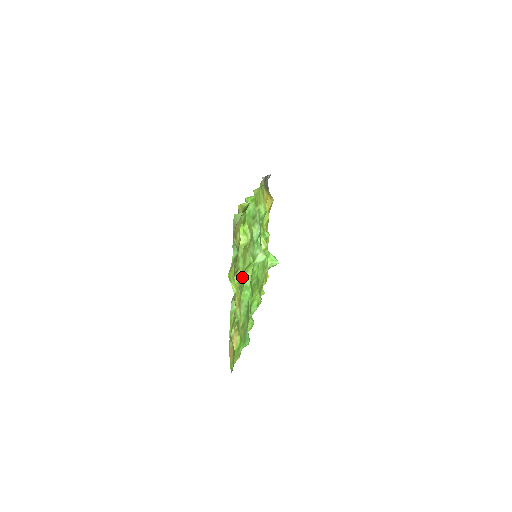
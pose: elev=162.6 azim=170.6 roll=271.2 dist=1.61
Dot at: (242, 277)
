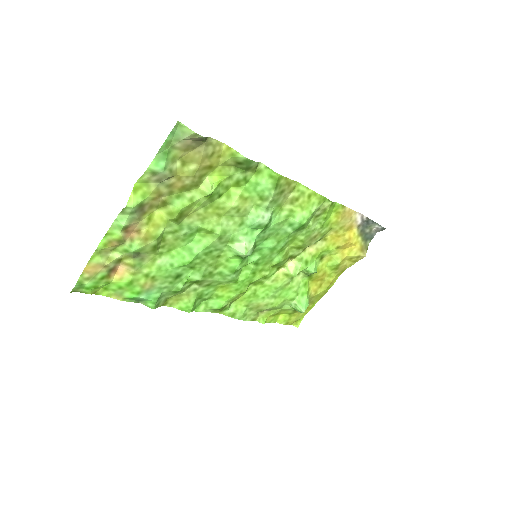
Dot at: (178, 223)
